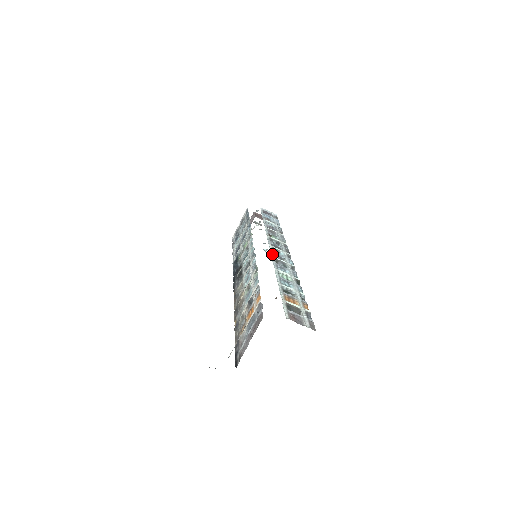
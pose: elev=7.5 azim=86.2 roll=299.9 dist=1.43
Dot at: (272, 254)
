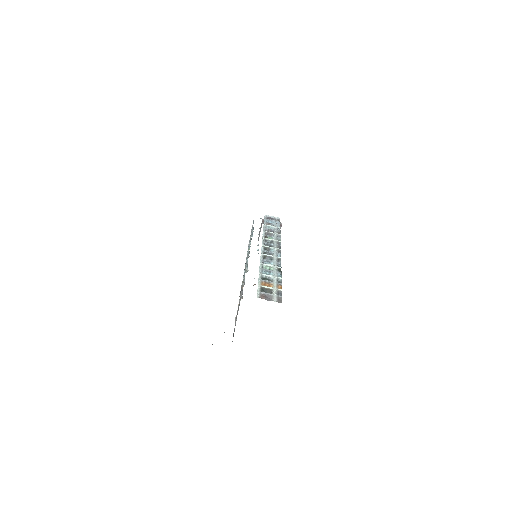
Dot at: (262, 252)
